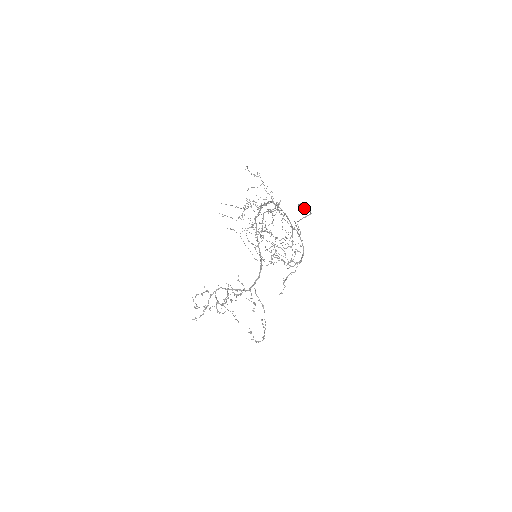
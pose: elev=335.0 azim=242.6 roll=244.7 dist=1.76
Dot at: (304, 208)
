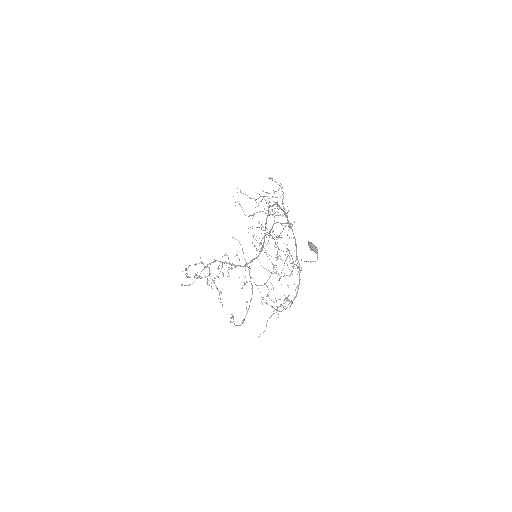
Dot at: (313, 249)
